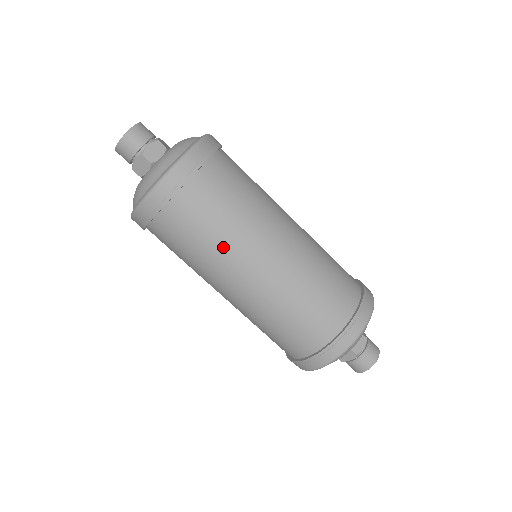
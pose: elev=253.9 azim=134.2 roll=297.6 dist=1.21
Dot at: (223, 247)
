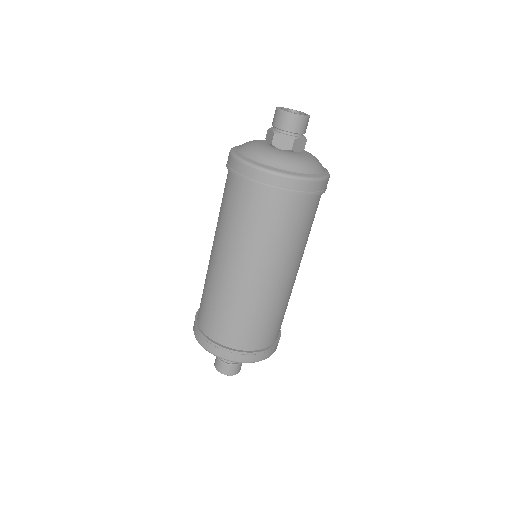
Dot at: (273, 247)
